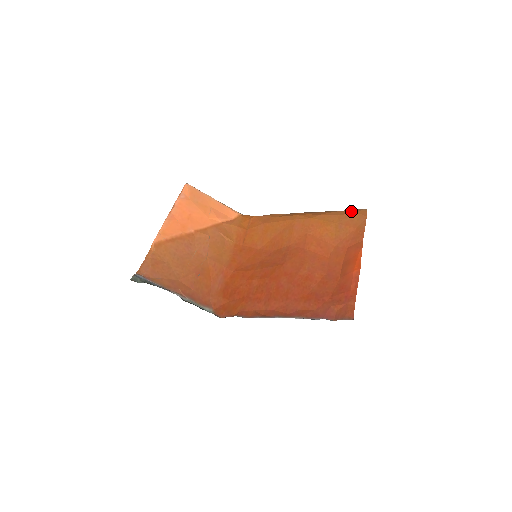
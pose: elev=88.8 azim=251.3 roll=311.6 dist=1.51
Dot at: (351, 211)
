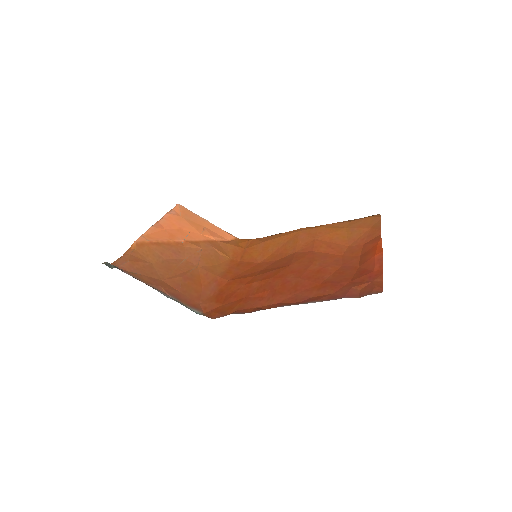
Dot at: occluded
